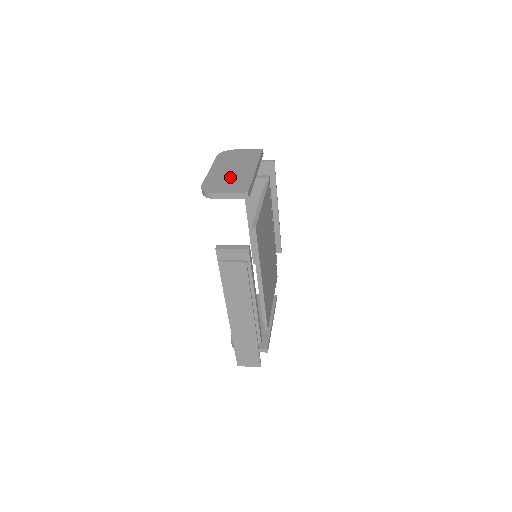
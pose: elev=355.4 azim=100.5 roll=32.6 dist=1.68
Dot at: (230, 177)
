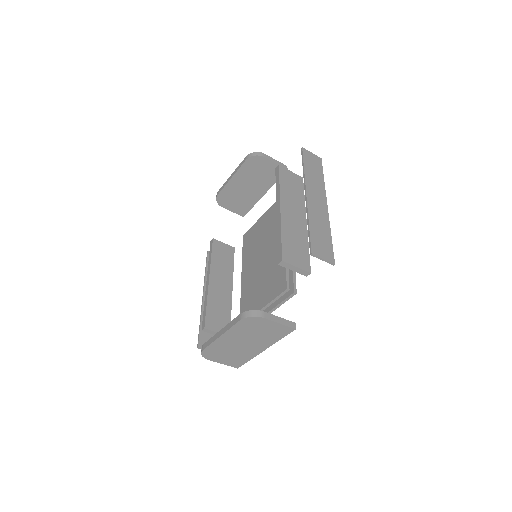
Dot at: occluded
